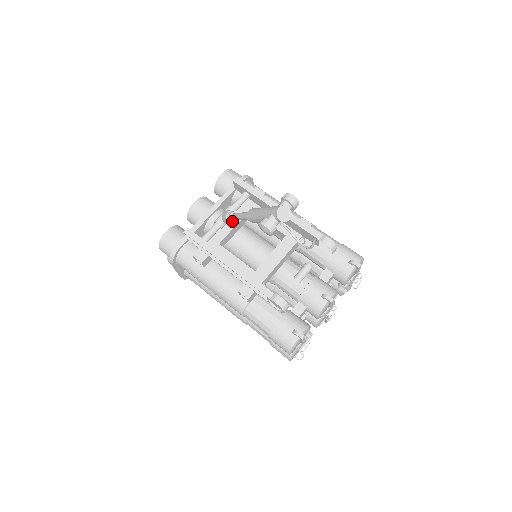
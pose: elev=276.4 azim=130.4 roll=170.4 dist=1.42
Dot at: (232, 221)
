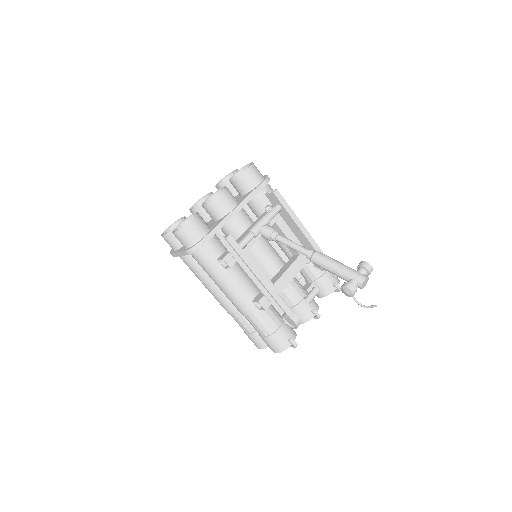
Dot at: (275, 241)
